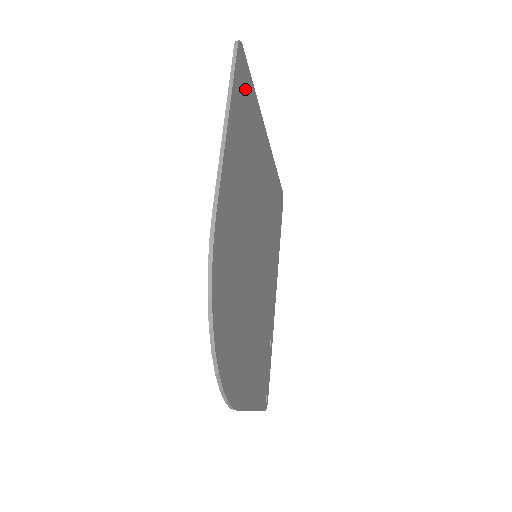
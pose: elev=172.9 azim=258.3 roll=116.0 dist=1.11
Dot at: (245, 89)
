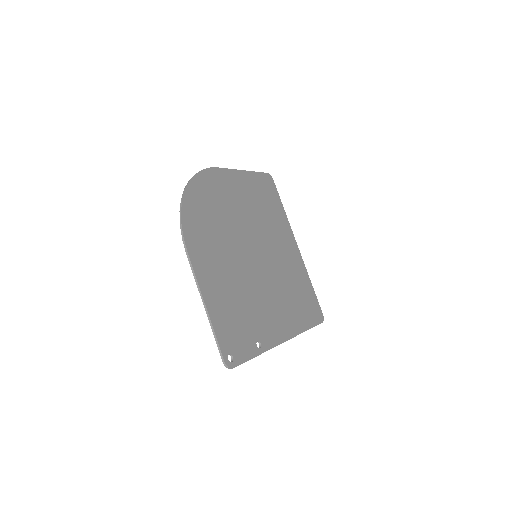
Dot at: (270, 191)
